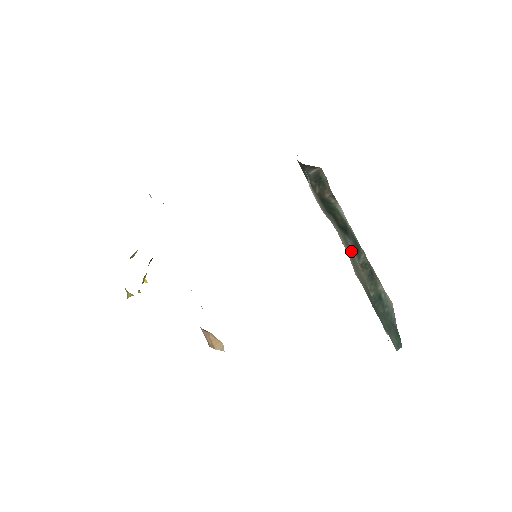
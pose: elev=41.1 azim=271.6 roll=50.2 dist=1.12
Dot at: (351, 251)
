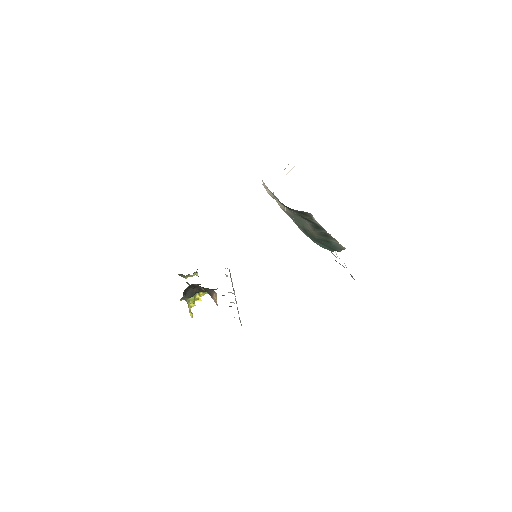
Dot at: (302, 220)
